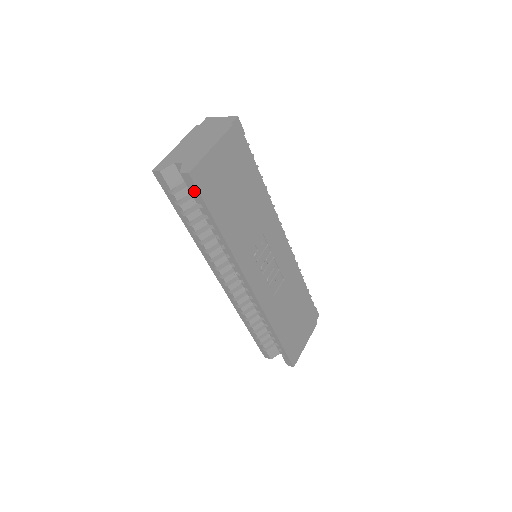
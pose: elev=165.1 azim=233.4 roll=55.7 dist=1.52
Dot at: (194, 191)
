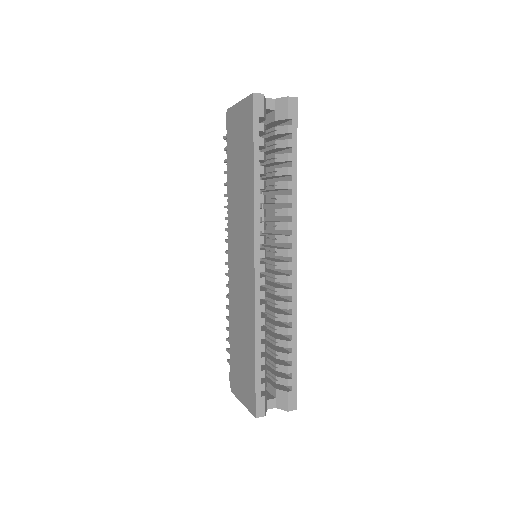
Dot at: (292, 118)
